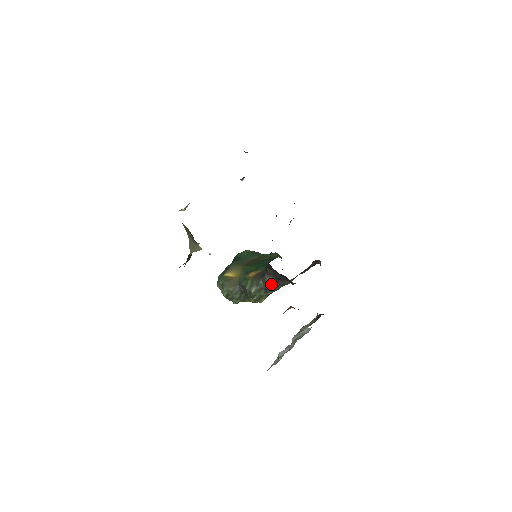
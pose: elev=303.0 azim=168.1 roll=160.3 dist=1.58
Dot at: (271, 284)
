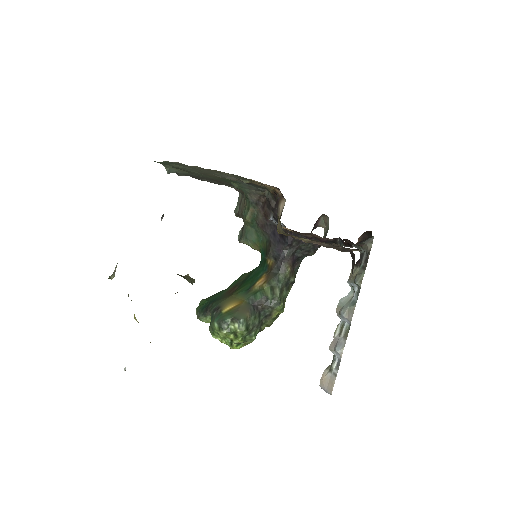
Dot at: (291, 273)
